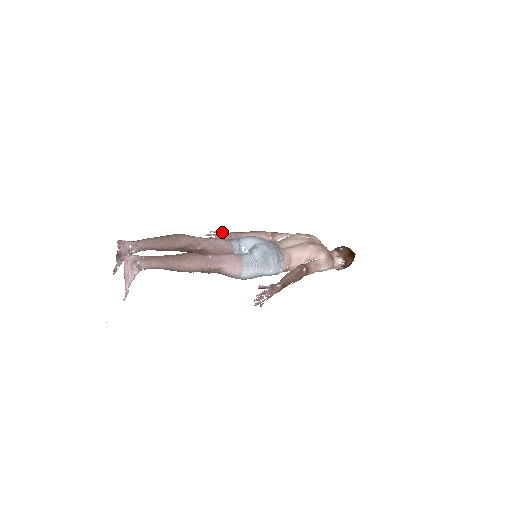
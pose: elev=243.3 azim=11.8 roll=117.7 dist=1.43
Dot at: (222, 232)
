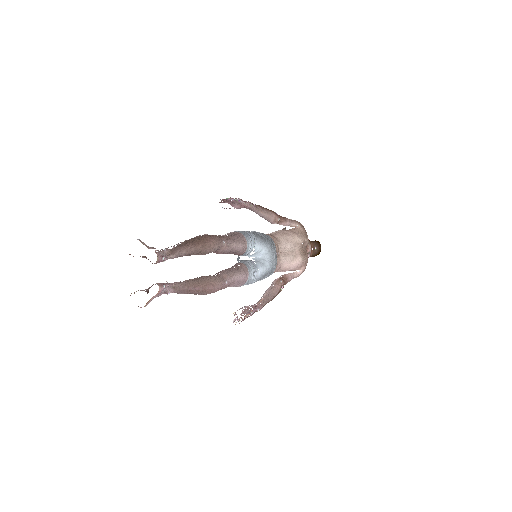
Dot at: (242, 202)
